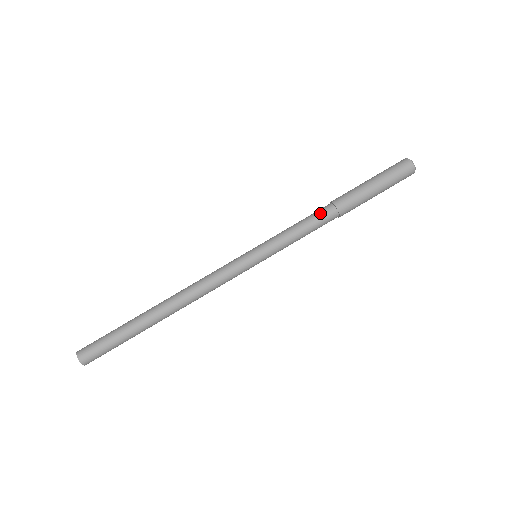
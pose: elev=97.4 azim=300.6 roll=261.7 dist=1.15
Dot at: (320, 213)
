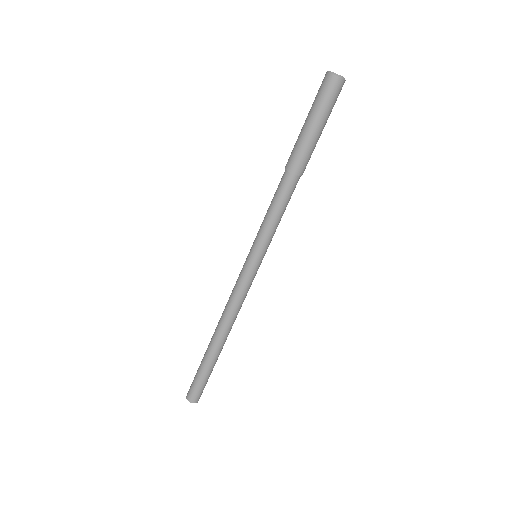
Dot at: (281, 187)
